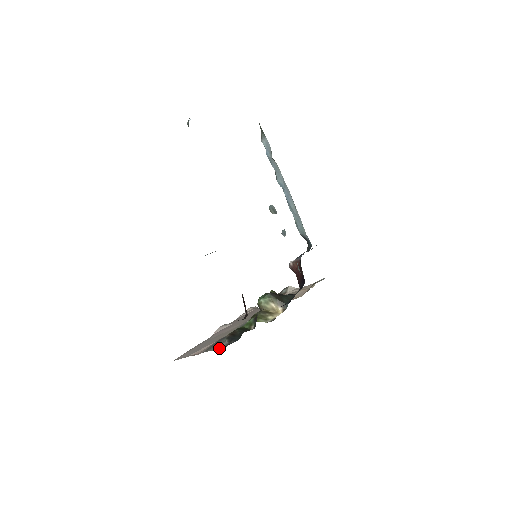
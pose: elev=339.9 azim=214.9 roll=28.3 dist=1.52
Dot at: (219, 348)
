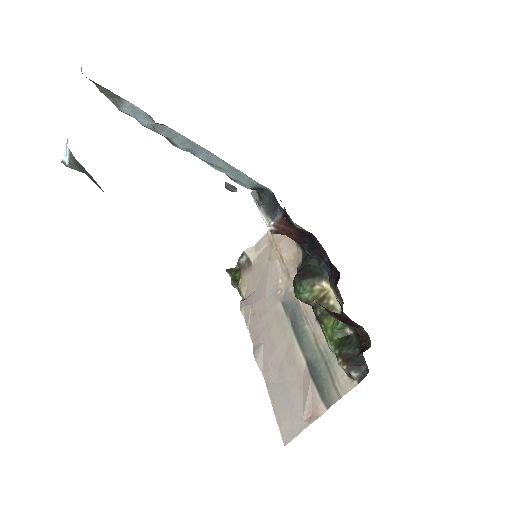
Dot at: (349, 387)
